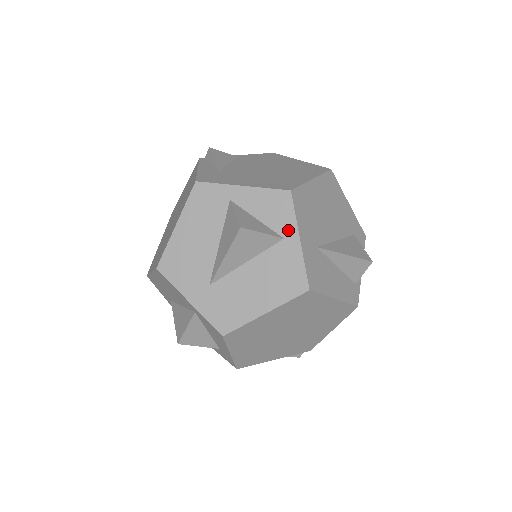
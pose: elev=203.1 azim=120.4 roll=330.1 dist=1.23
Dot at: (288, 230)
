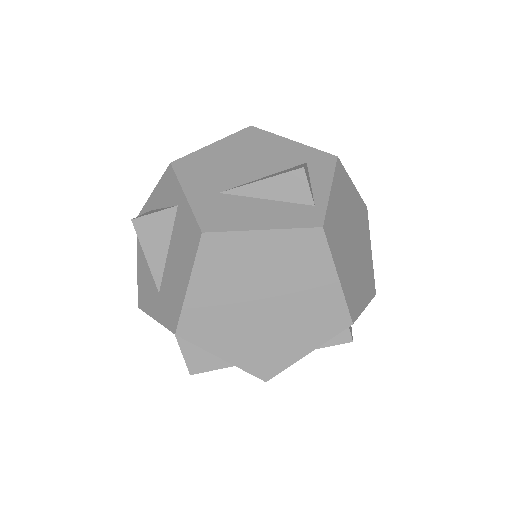
Dot at: (178, 195)
